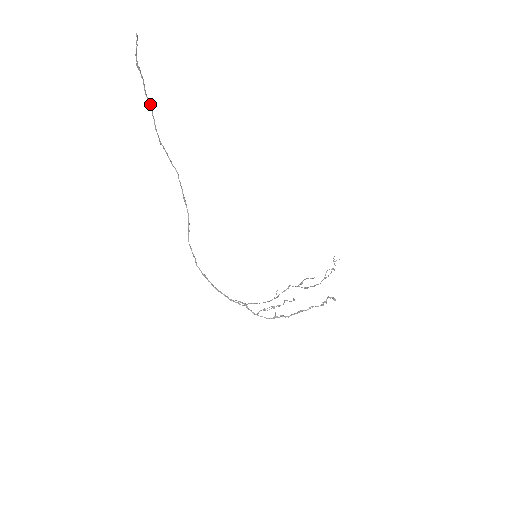
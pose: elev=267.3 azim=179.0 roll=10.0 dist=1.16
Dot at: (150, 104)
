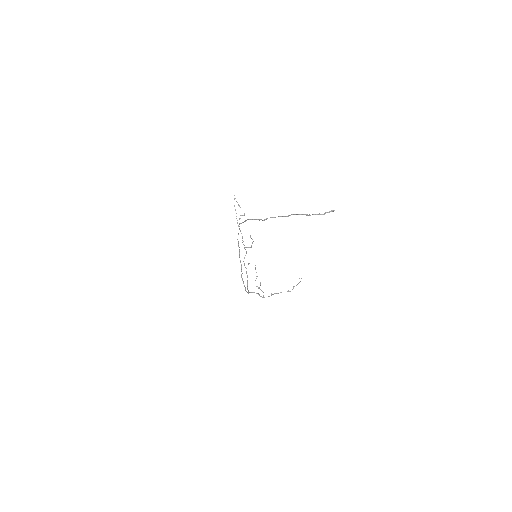
Dot at: occluded
